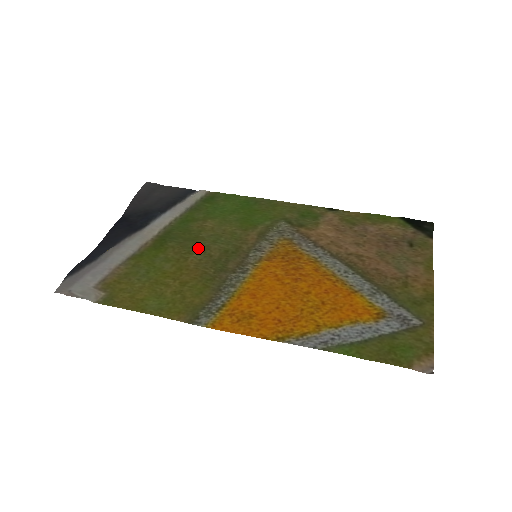
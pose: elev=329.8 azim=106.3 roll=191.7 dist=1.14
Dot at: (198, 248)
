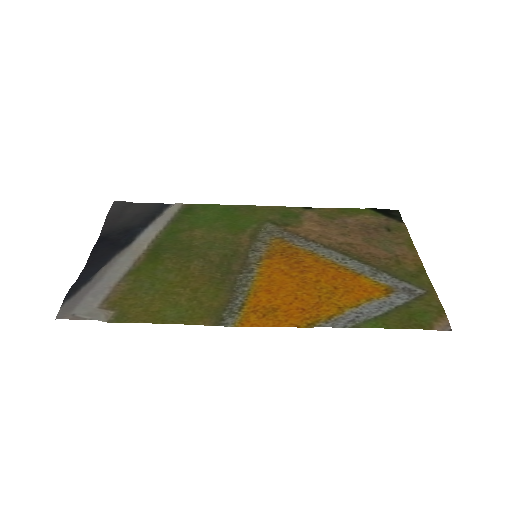
Dot at: (196, 256)
